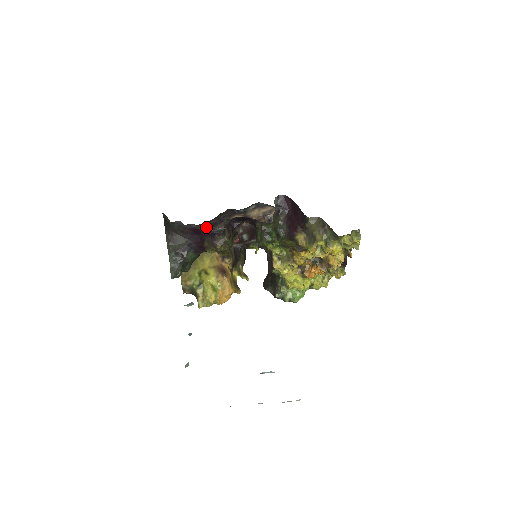
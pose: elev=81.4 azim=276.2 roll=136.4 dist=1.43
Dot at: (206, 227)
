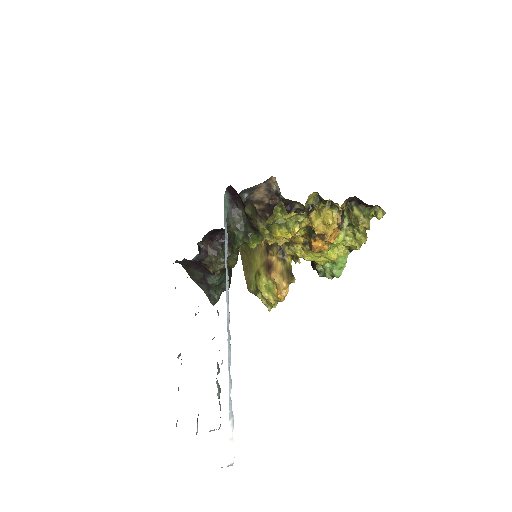
Dot at: occluded
